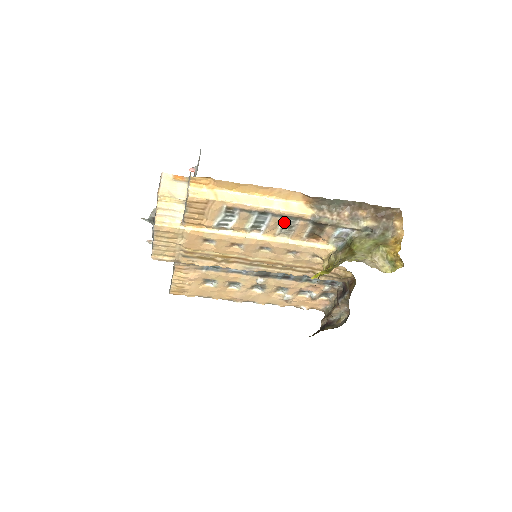
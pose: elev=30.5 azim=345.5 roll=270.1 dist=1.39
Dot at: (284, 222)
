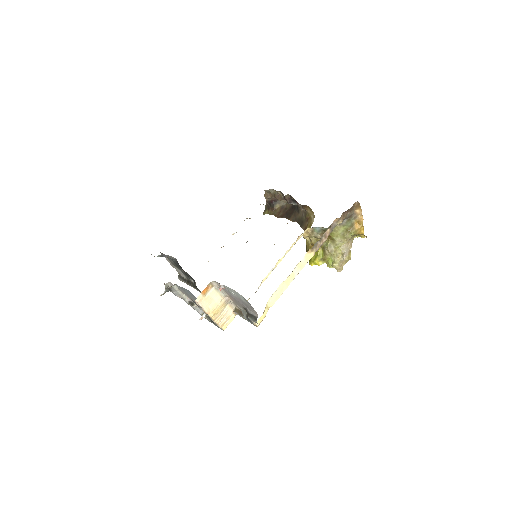
Dot at: occluded
